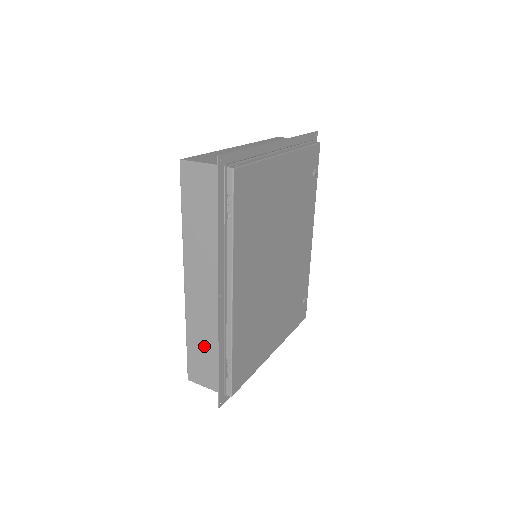
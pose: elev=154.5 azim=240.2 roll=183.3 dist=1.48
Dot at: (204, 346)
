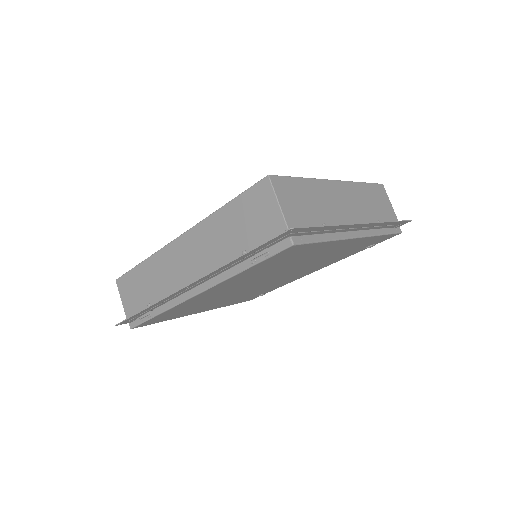
Dot at: (146, 285)
